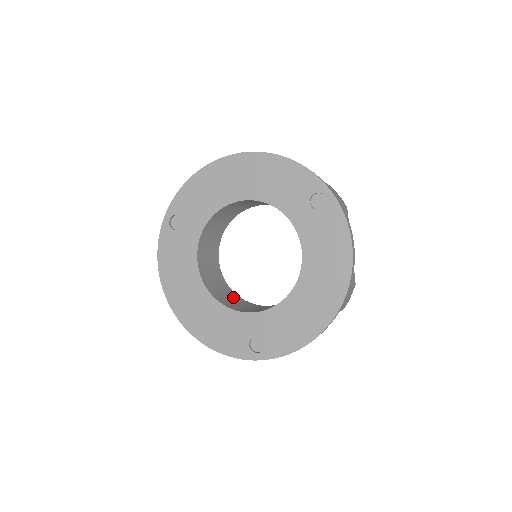
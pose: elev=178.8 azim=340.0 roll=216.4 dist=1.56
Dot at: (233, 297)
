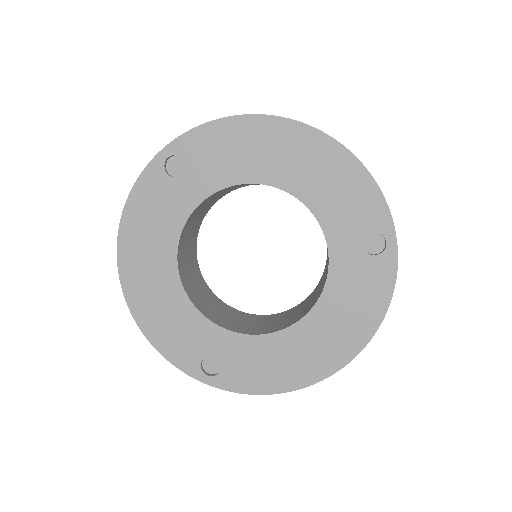
Dot at: (200, 283)
